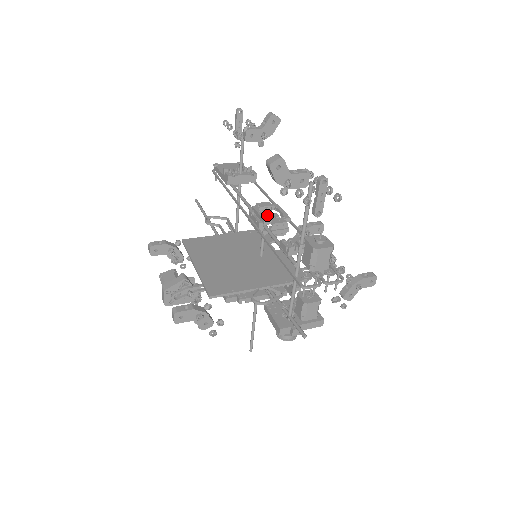
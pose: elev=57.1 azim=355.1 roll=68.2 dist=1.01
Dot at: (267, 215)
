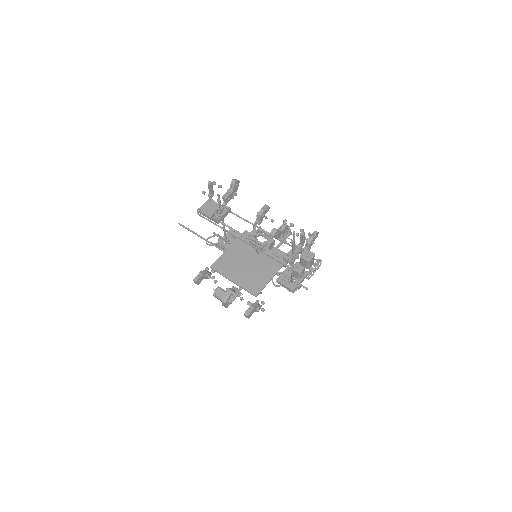
Dot at: occluded
